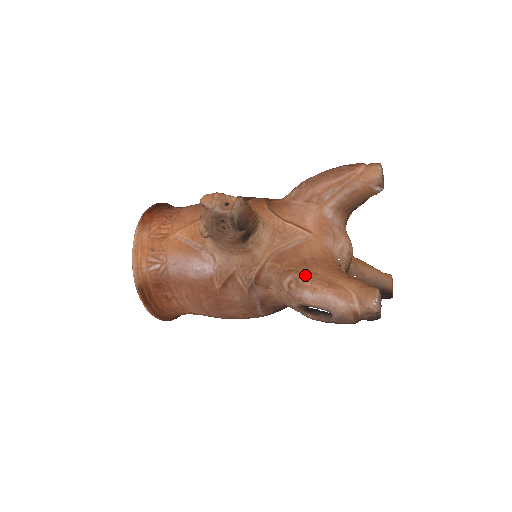
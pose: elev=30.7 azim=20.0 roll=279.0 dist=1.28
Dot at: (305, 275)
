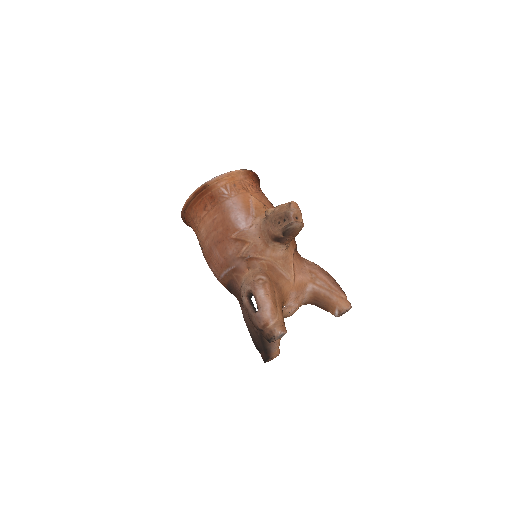
Dot at: (271, 286)
